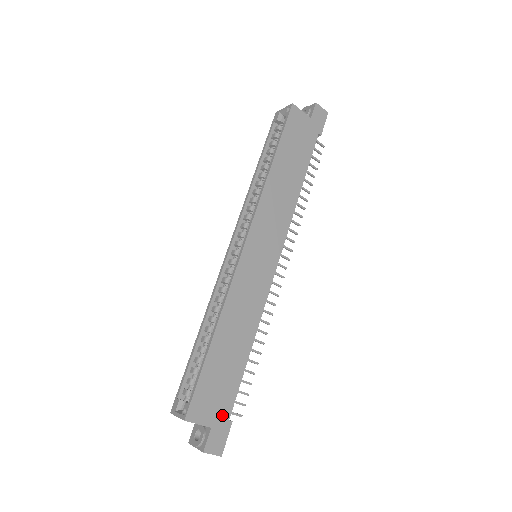
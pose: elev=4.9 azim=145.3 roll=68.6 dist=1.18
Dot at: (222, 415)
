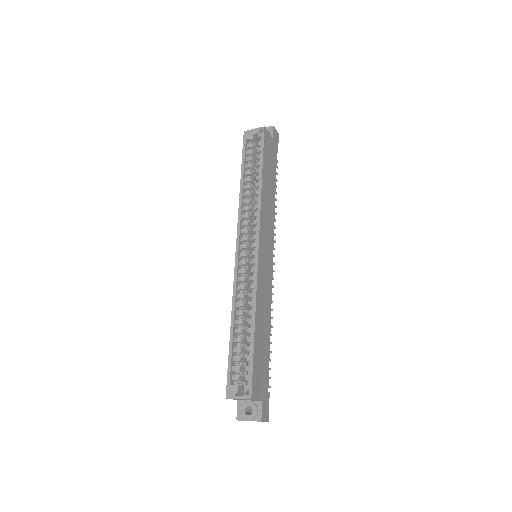
Dot at: (265, 389)
